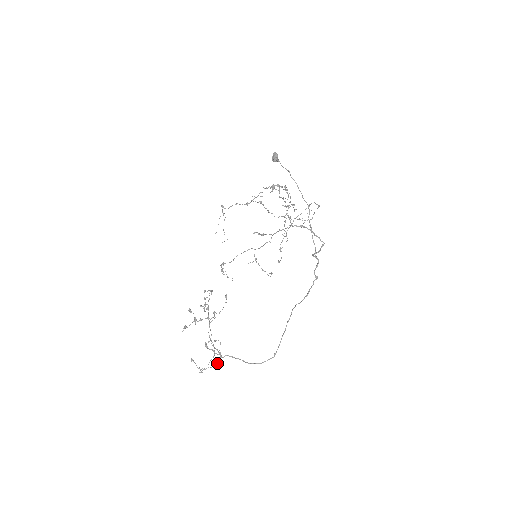
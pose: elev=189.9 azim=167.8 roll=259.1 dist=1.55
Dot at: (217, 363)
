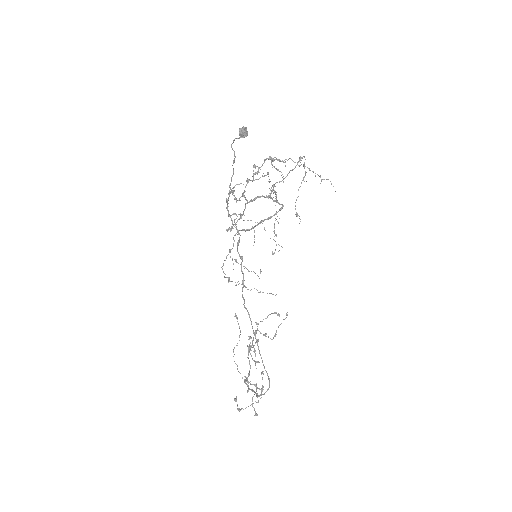
Dot at: (255, 401)
